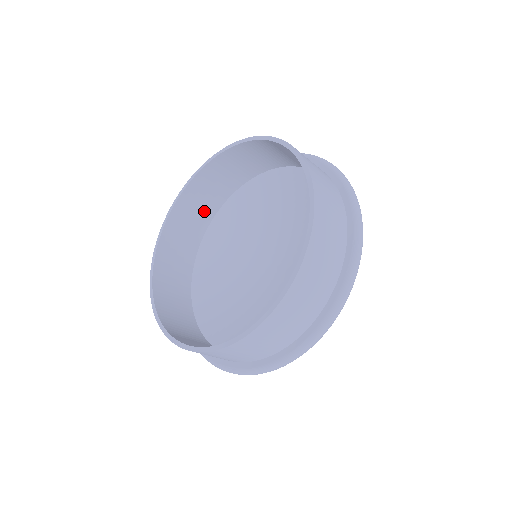
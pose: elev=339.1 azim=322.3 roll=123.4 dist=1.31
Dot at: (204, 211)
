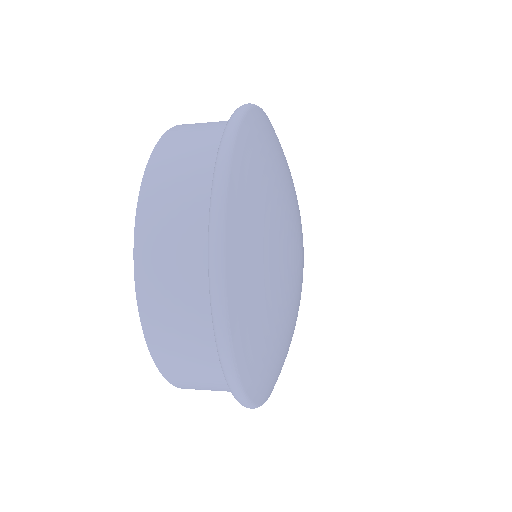
Dot at: occluded
